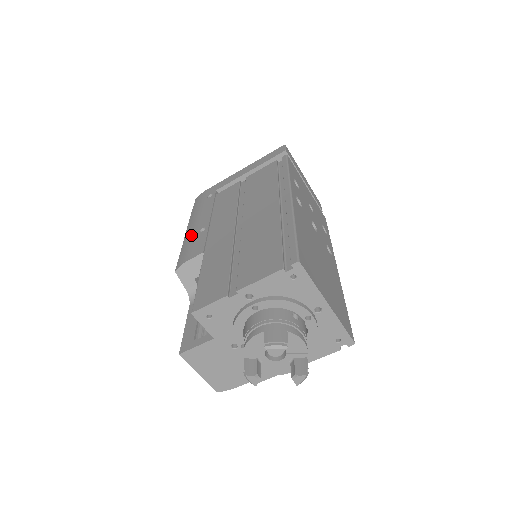
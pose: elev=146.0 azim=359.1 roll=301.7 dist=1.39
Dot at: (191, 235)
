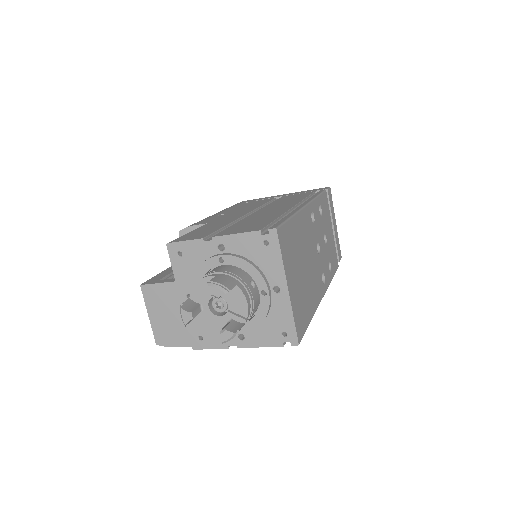
Dot at: (210, 216)
